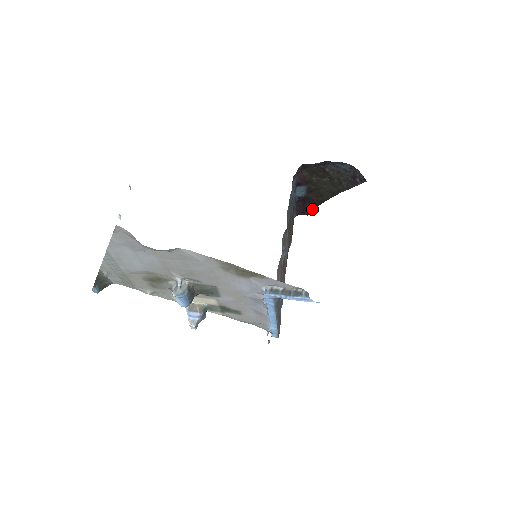
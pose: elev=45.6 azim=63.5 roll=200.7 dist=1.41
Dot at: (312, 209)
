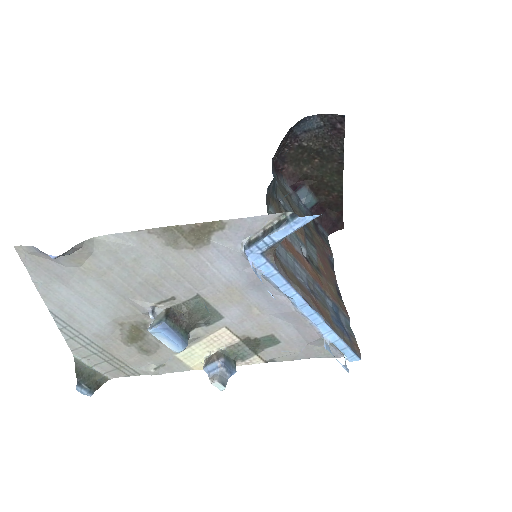
Dot at: (341, 217)
